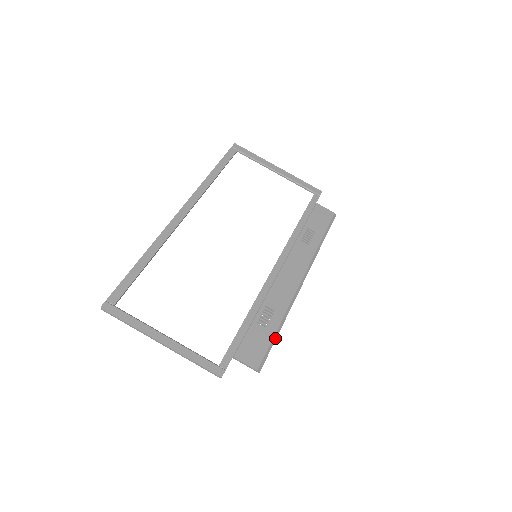
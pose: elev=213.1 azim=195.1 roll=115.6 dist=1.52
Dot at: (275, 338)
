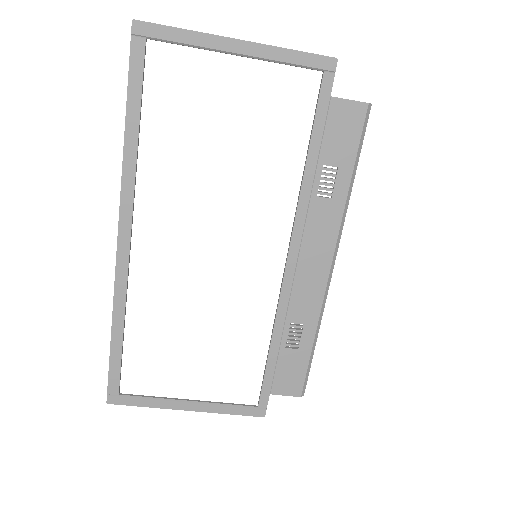
Dot at: (312, 354)
